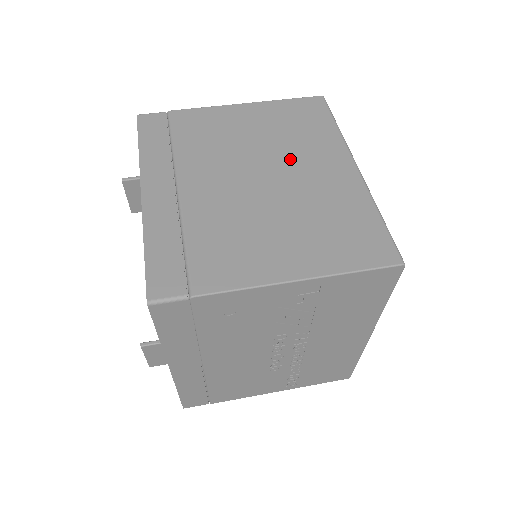
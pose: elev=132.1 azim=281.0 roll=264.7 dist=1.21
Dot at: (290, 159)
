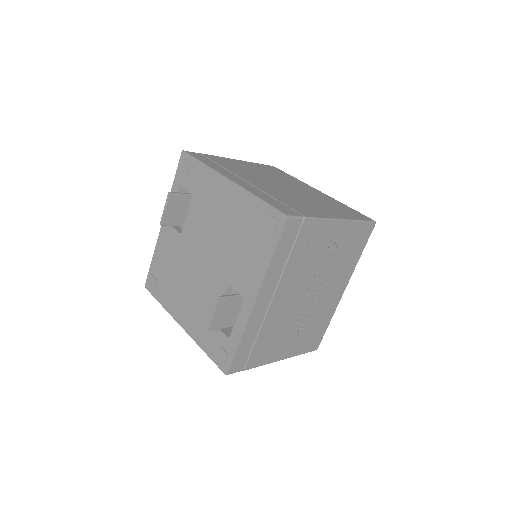
Dot at: (288, 183)
